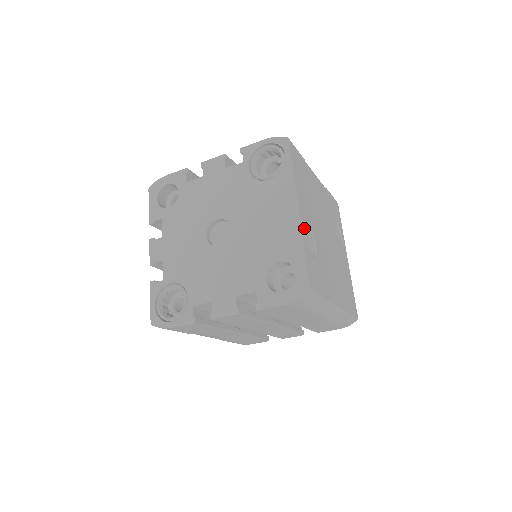
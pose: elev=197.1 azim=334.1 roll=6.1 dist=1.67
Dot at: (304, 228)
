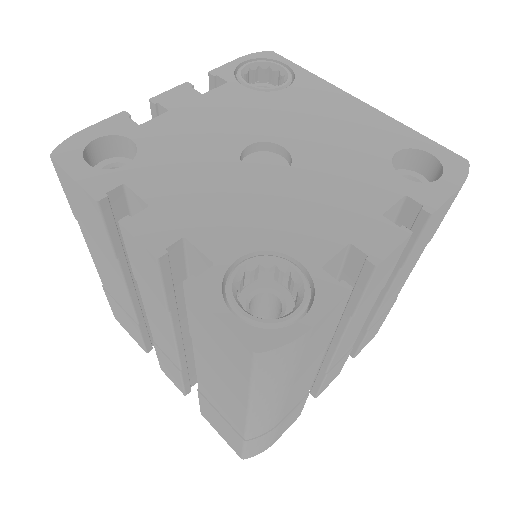
Dot at: occluded
